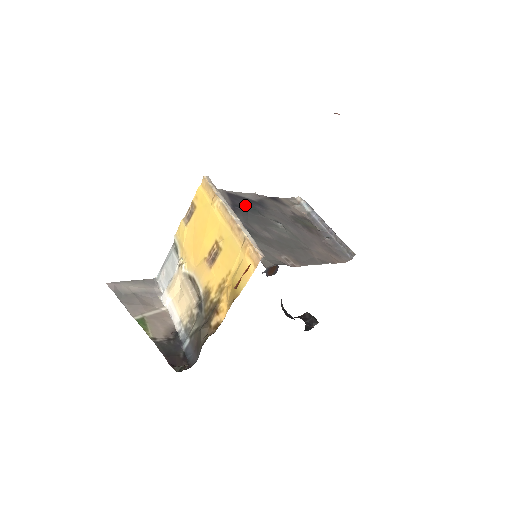
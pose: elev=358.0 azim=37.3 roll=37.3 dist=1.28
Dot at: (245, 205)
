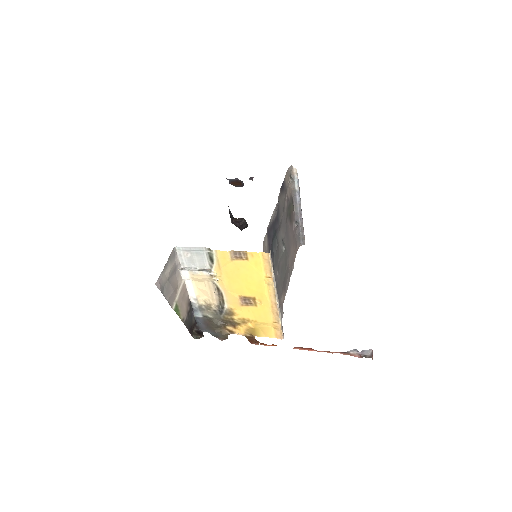
Dot at: (273, 239)
